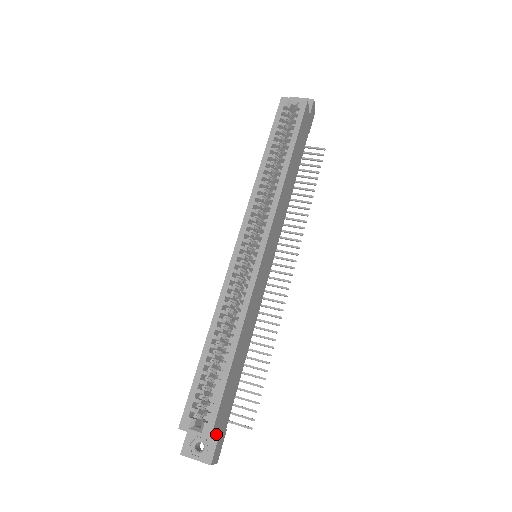
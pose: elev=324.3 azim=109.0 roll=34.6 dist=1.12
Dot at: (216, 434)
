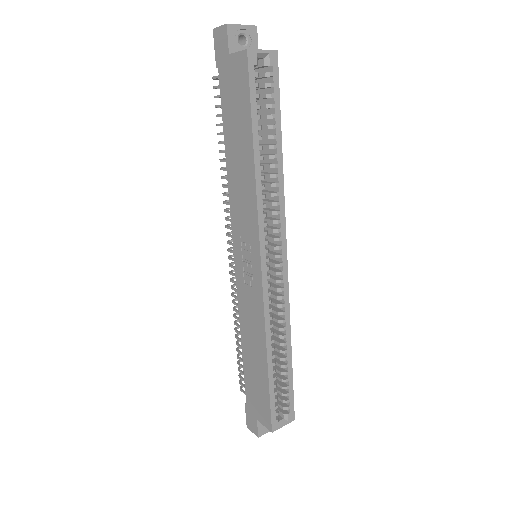
Dot at: occluded
